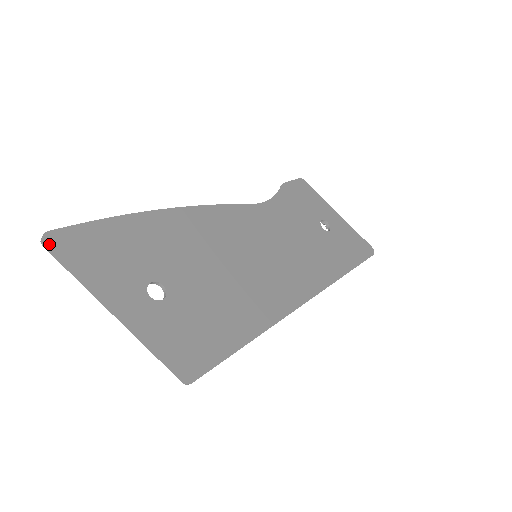
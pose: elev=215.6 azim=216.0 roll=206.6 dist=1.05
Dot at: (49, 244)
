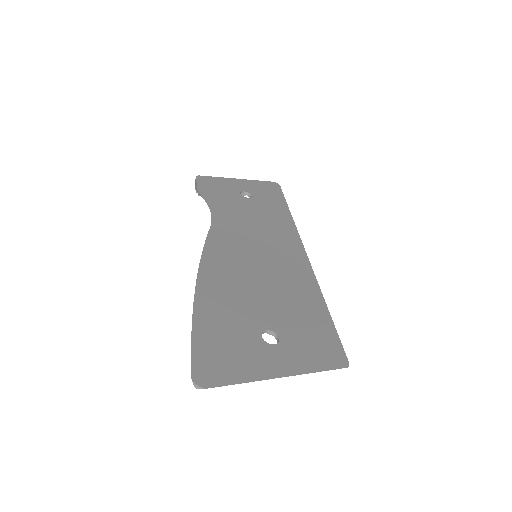
Dot at: (204, 383)
